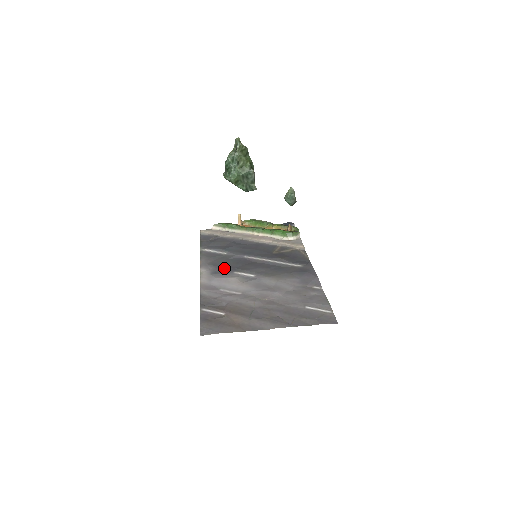
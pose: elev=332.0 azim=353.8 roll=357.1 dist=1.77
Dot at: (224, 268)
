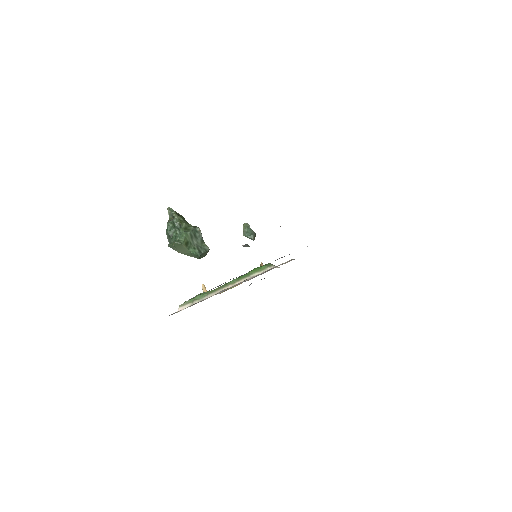
Dot at: occluded
